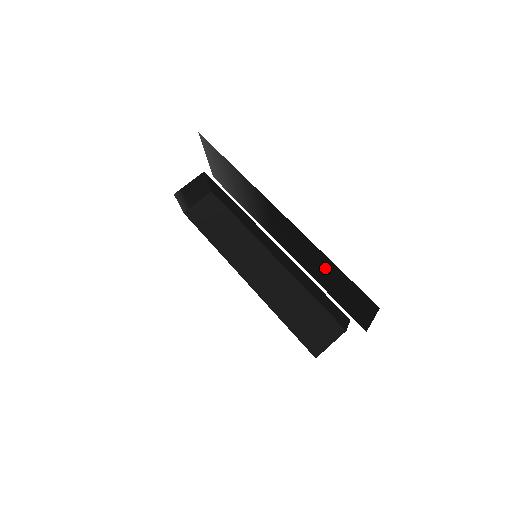
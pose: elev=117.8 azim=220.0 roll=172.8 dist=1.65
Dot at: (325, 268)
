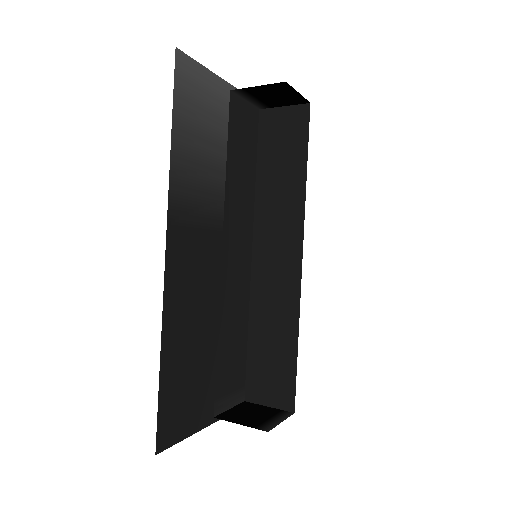
Dot at: occluded
